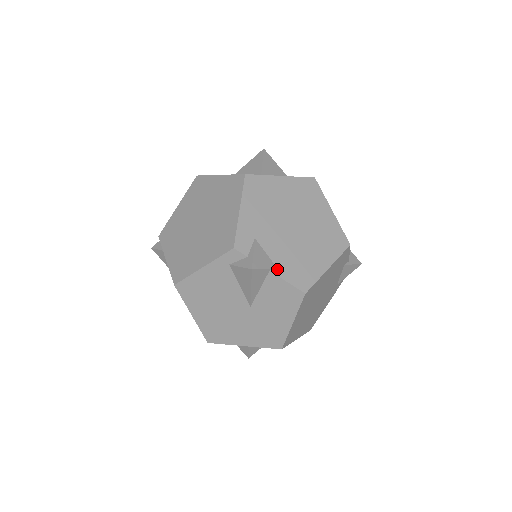
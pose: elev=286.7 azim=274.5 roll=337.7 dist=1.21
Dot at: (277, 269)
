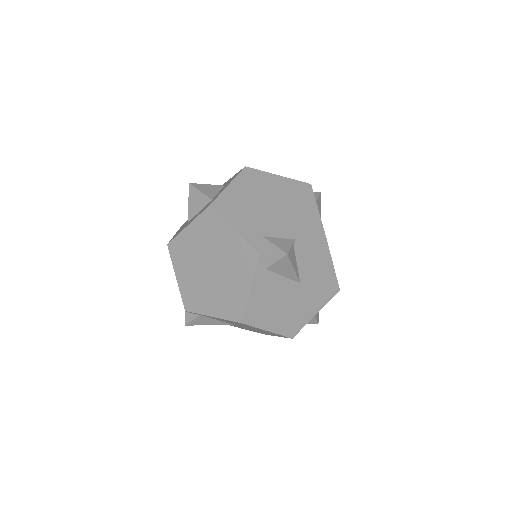
Dot at: (296, 240)
